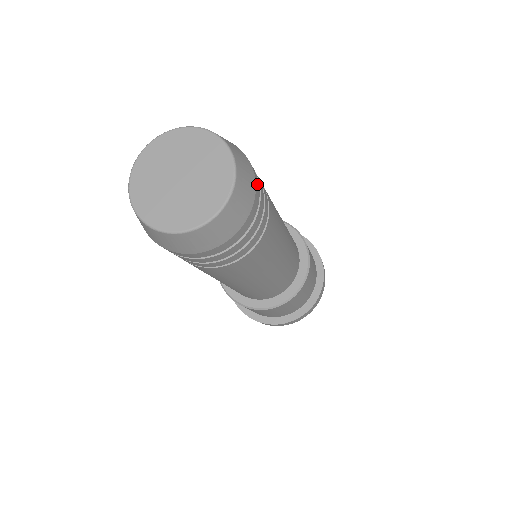
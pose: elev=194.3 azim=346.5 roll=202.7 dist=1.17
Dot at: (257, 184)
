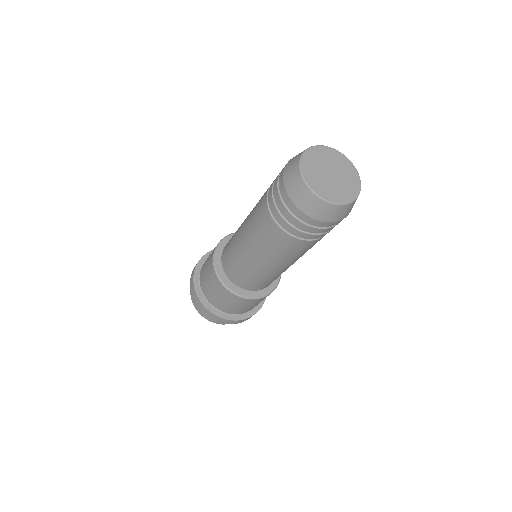
Dot at: occluded
